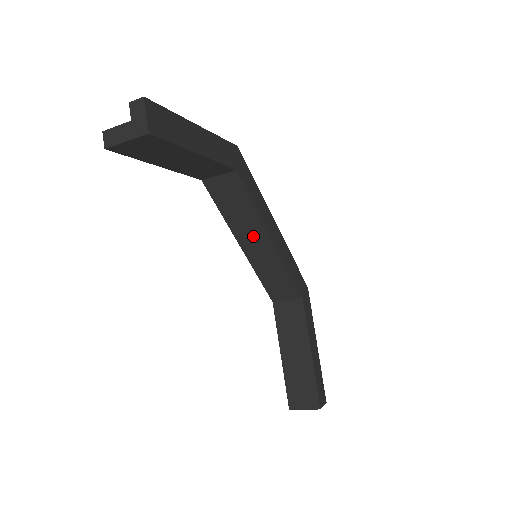
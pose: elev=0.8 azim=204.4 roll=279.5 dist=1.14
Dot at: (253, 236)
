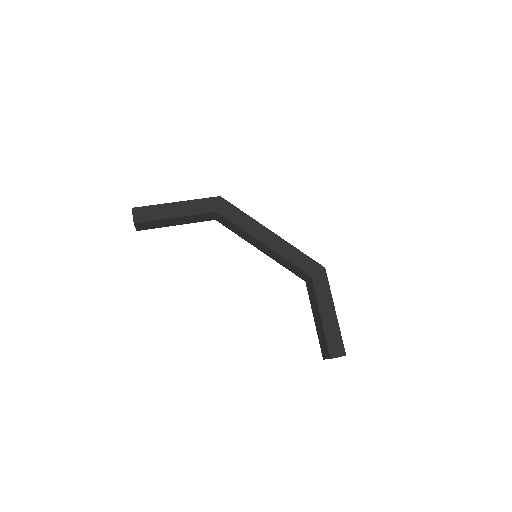
Dot at: (256, 243)
